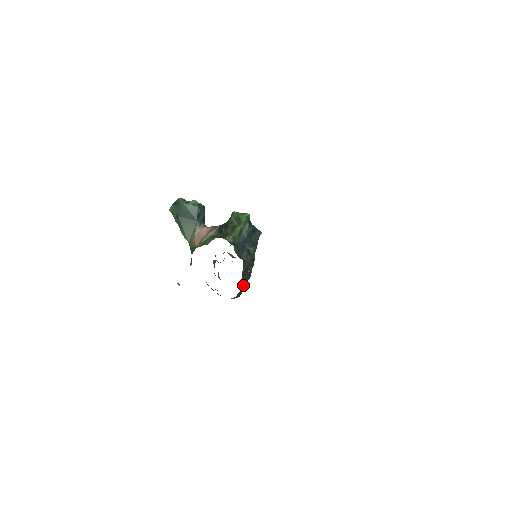
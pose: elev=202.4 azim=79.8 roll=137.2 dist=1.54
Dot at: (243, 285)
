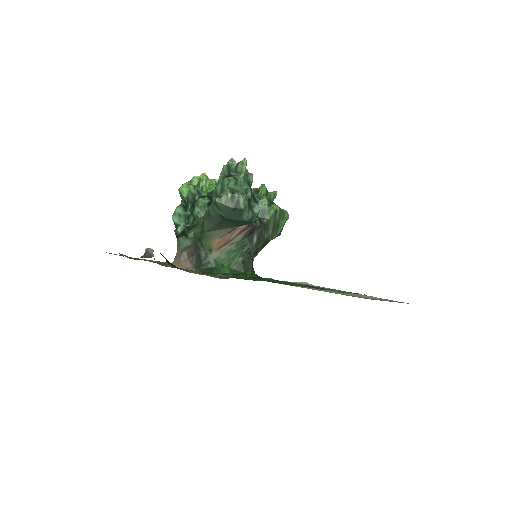
Dot at: occluded
